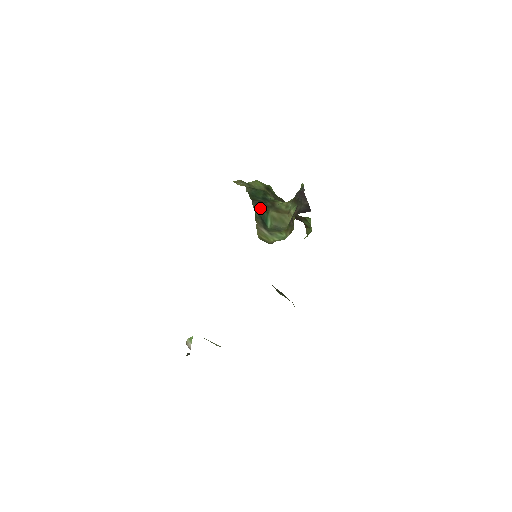
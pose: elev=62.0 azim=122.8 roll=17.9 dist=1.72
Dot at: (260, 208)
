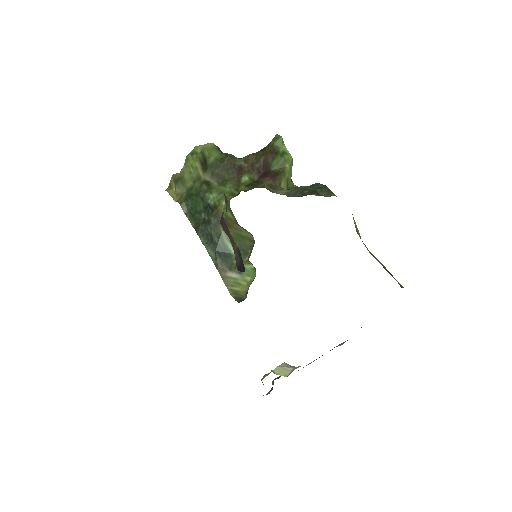
Dot at: (209, 237)
